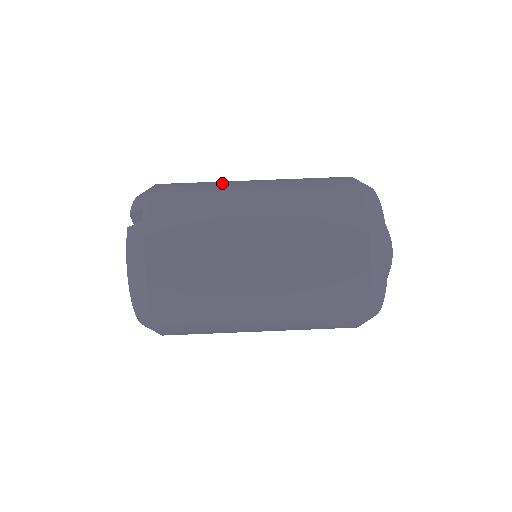
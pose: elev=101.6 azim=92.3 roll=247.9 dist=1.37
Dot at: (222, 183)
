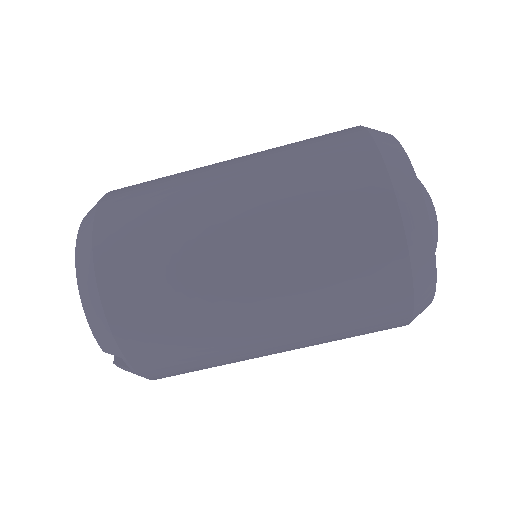
Dot at: (202, 290)
